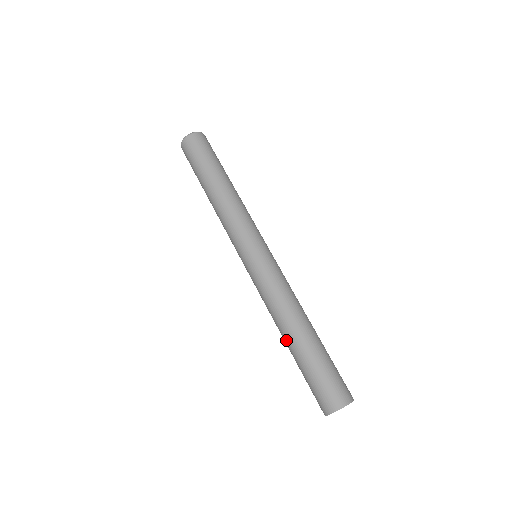
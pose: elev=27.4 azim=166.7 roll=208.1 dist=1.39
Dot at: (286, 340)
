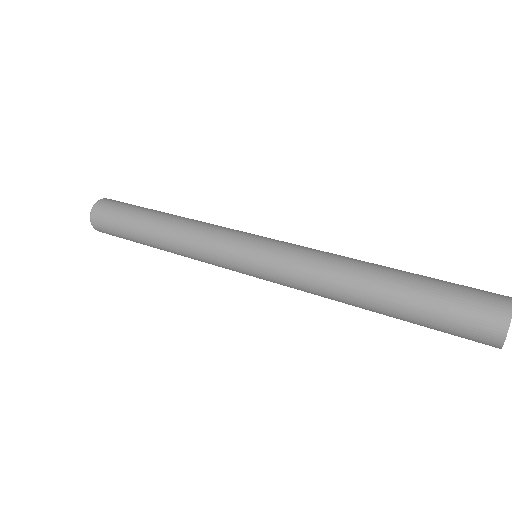
Dot at: (369, 302)
